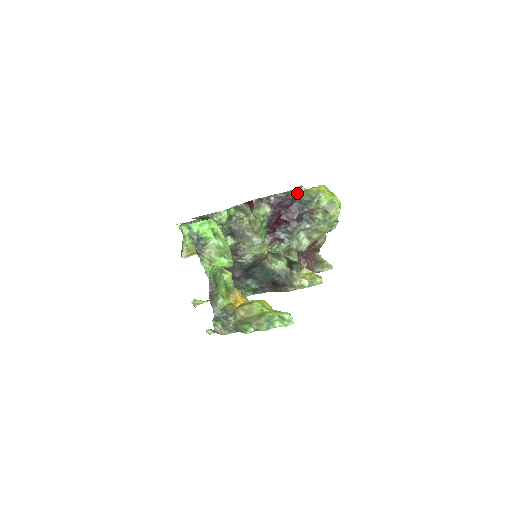
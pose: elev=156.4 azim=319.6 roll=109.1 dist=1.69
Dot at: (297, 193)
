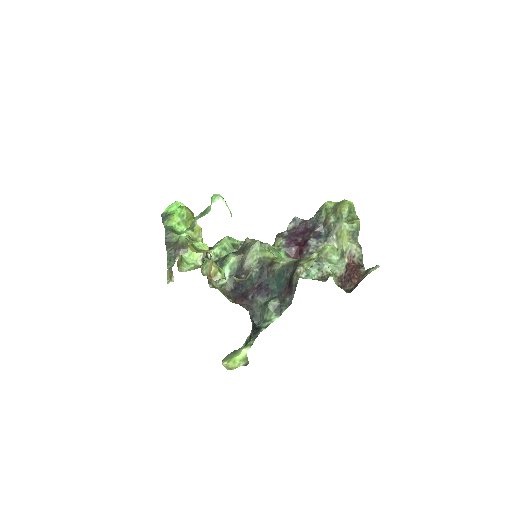
Dot at: occluded
